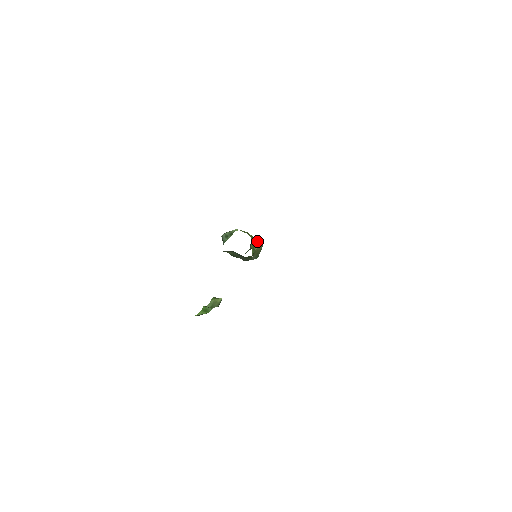
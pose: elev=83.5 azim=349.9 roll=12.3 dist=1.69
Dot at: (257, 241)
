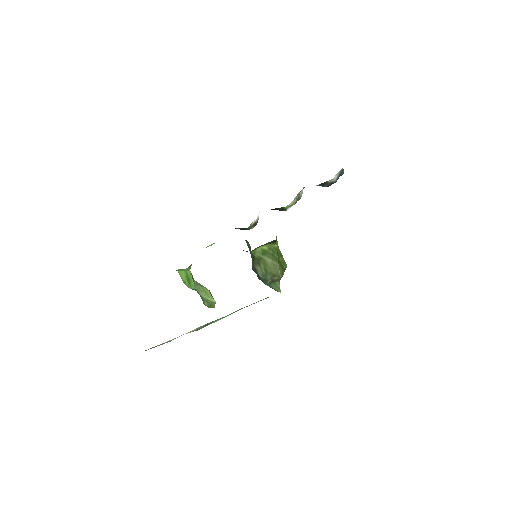
Dot at: (276, 259)
